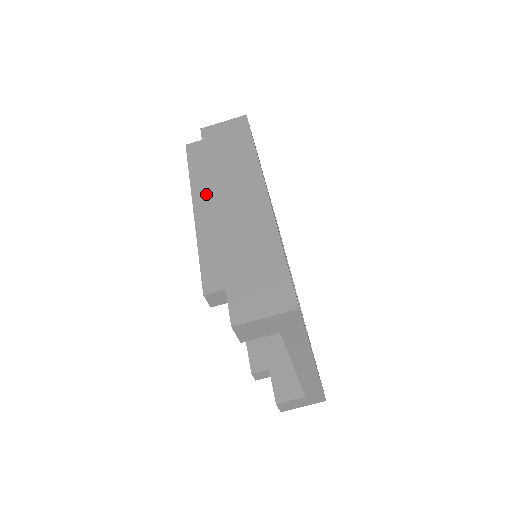
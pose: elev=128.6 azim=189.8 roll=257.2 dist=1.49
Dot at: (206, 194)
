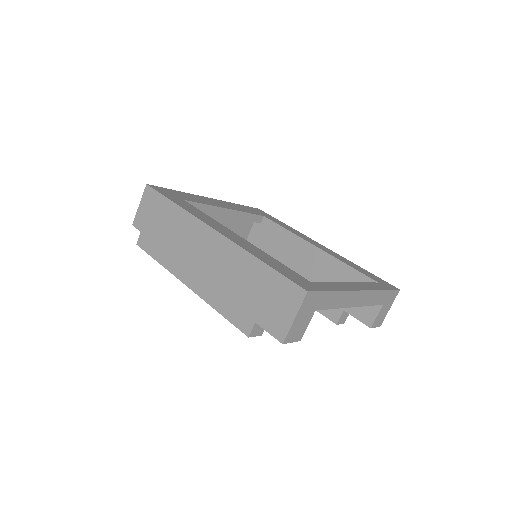
Dot at: (182, 267)
